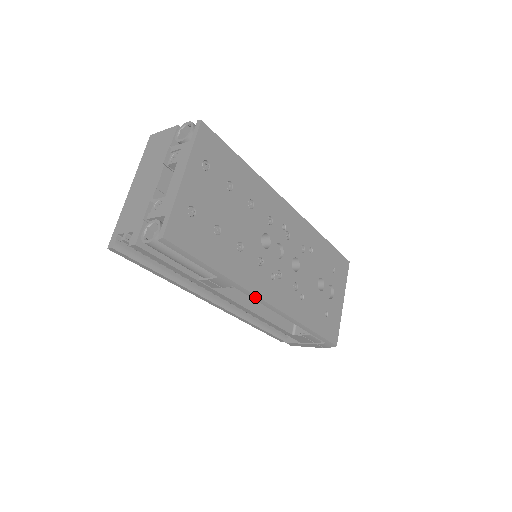
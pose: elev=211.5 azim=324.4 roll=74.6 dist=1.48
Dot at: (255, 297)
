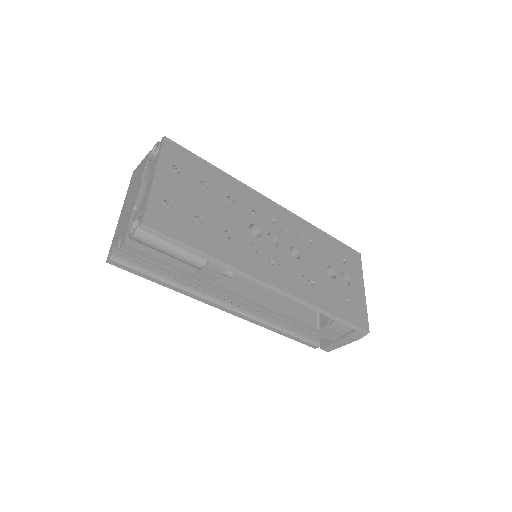
Dot at: (256, 280)
